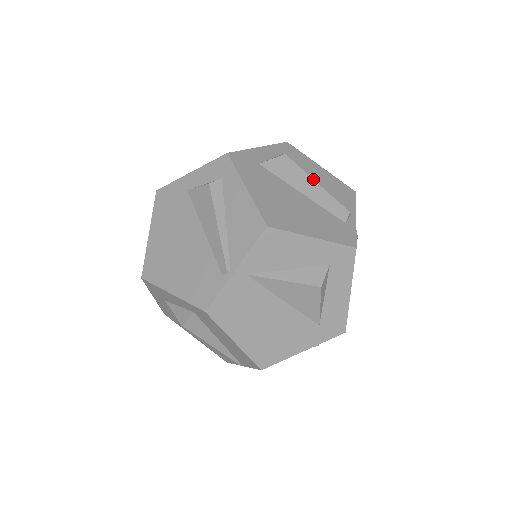
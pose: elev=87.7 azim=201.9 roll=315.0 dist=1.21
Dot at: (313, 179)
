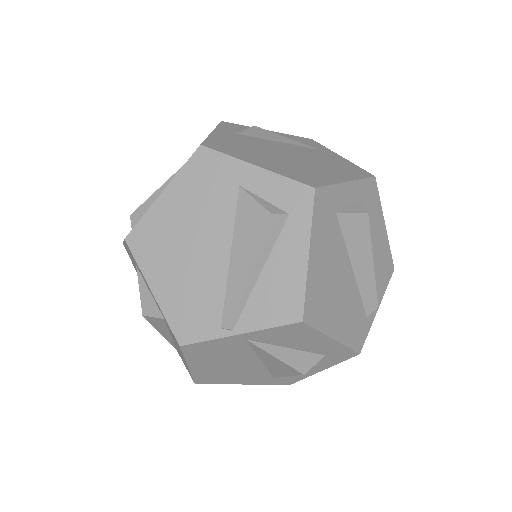
Dot at: occluded
